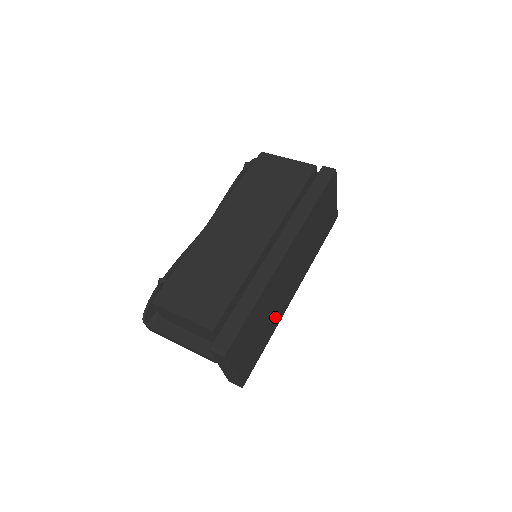
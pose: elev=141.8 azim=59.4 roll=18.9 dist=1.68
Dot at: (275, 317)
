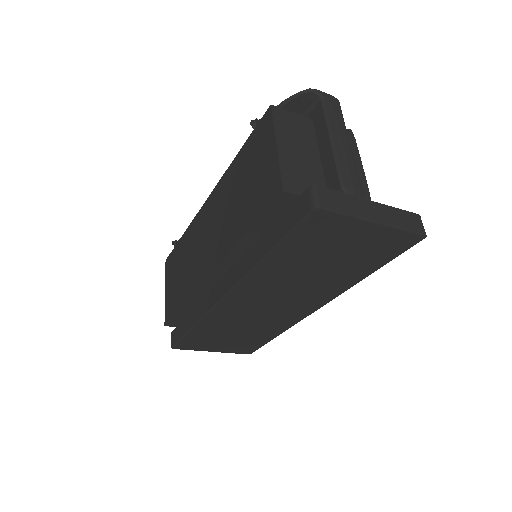
Dot at: (271, 326)
